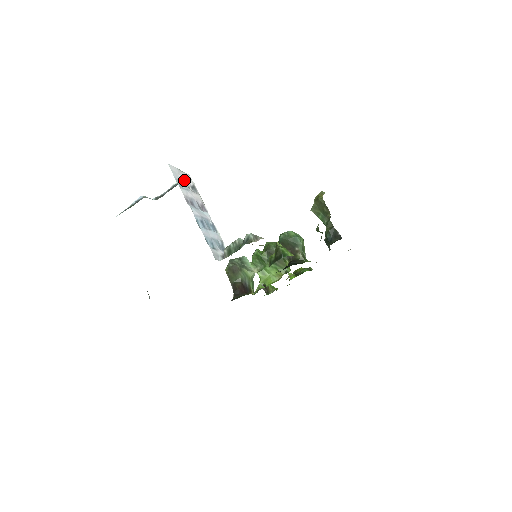
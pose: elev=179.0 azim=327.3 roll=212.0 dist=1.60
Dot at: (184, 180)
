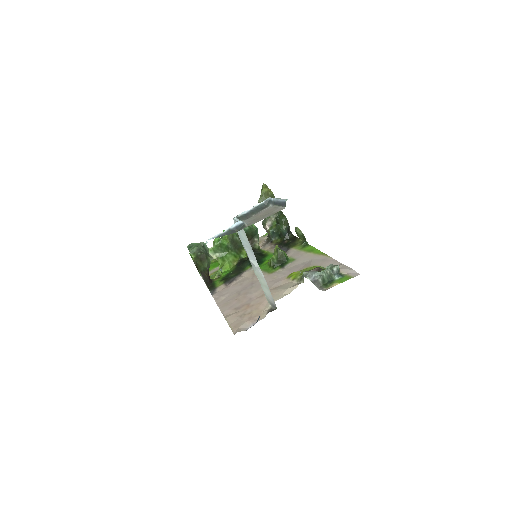
Dot at: occluded
